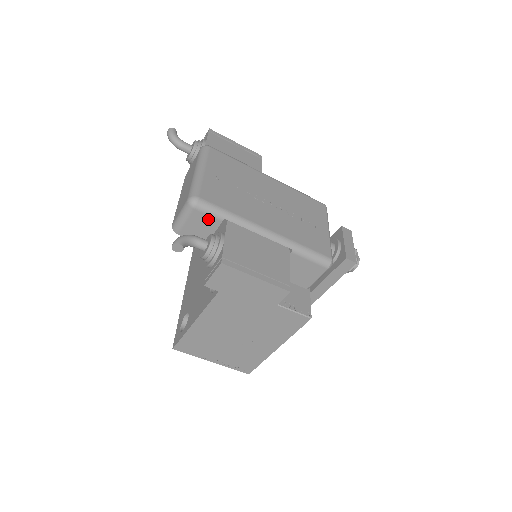
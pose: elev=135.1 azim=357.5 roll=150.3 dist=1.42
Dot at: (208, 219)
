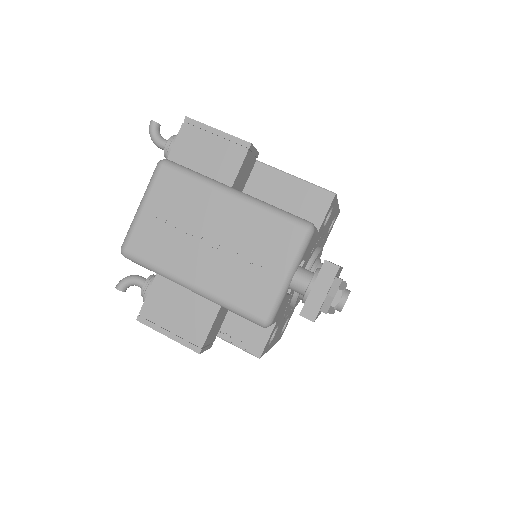
Dot at: occluded
